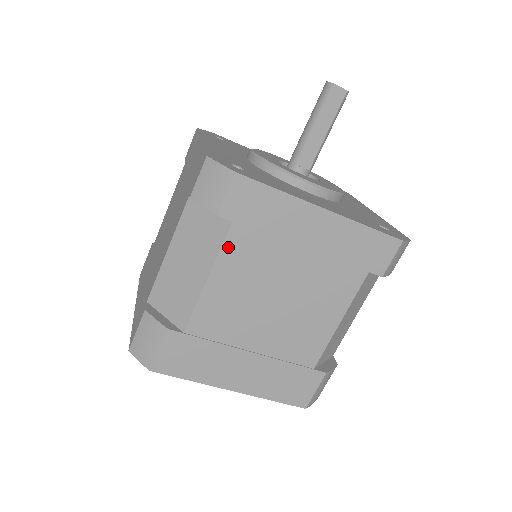
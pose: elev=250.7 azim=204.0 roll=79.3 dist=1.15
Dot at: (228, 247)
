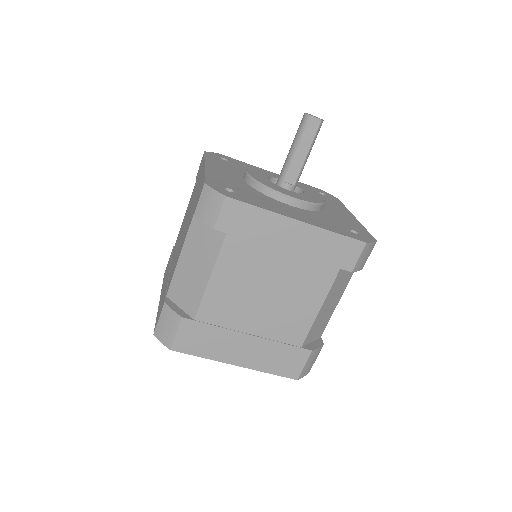
Dot at: (224, 253)
